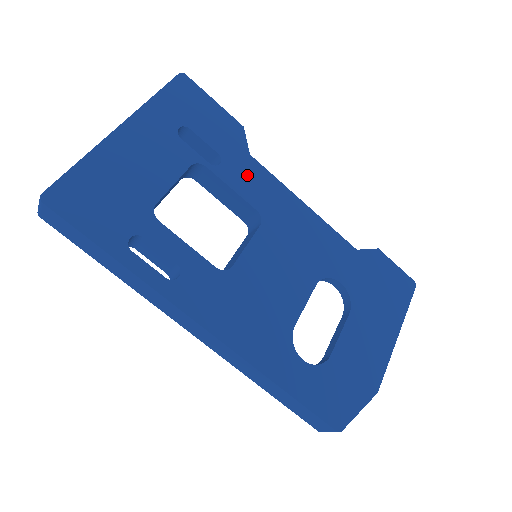
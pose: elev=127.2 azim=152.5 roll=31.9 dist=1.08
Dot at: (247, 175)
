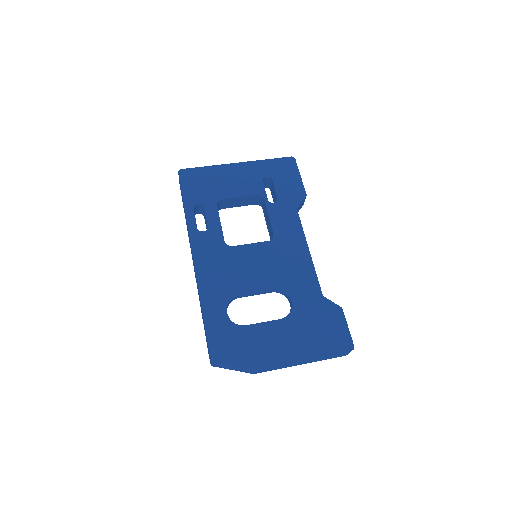
Dot at: (285, 216)
